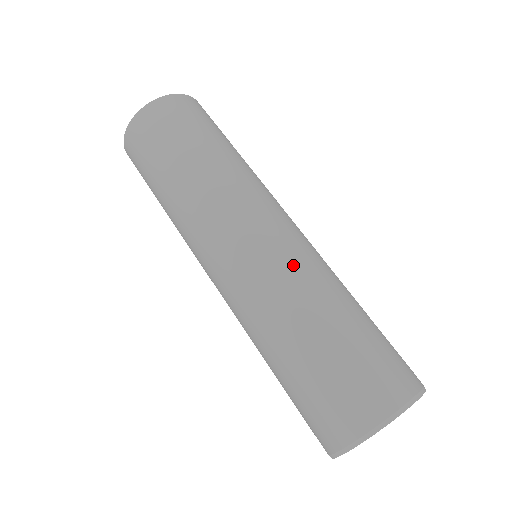
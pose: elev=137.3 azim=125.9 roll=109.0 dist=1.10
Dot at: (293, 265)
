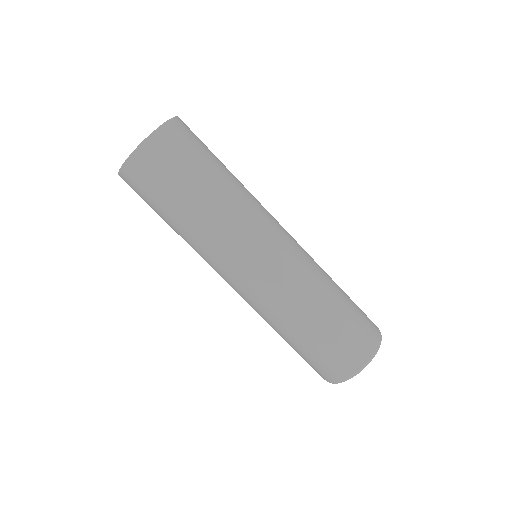
Dot at: (300, 271)
